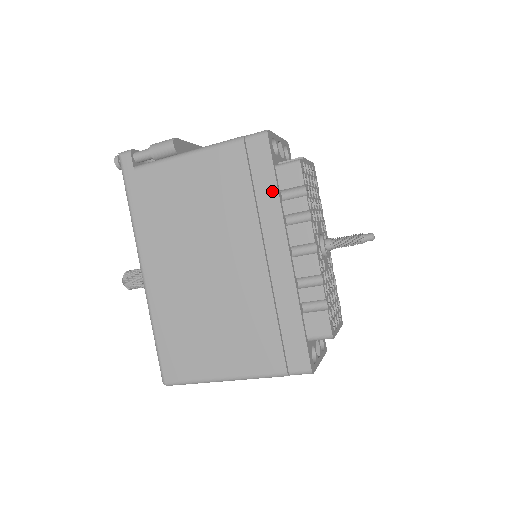
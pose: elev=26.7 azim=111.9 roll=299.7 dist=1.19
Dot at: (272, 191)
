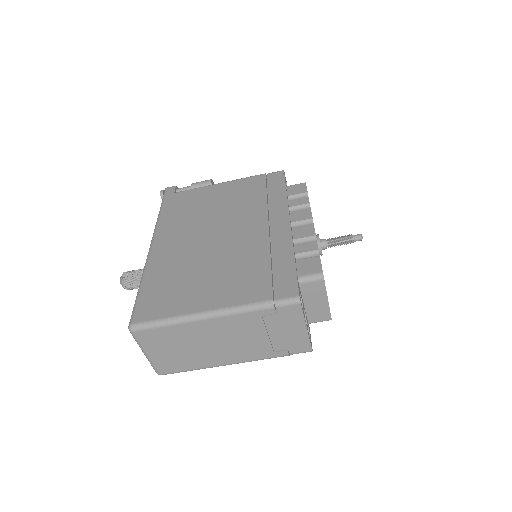
Dot at: (282, 193)
